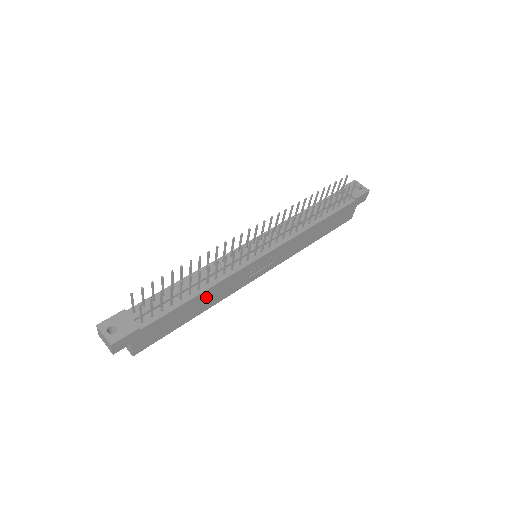
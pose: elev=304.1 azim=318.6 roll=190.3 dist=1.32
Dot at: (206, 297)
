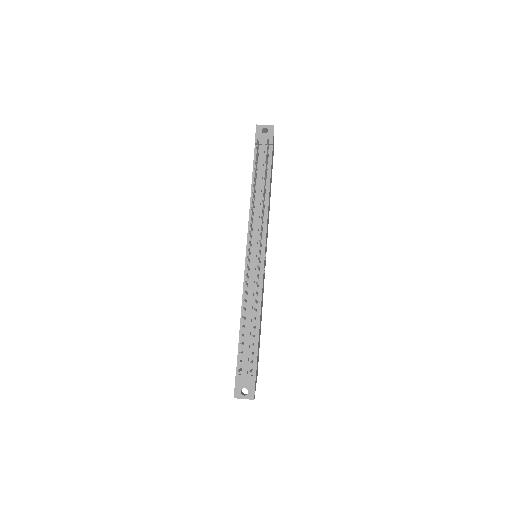
Dot at: occluded
